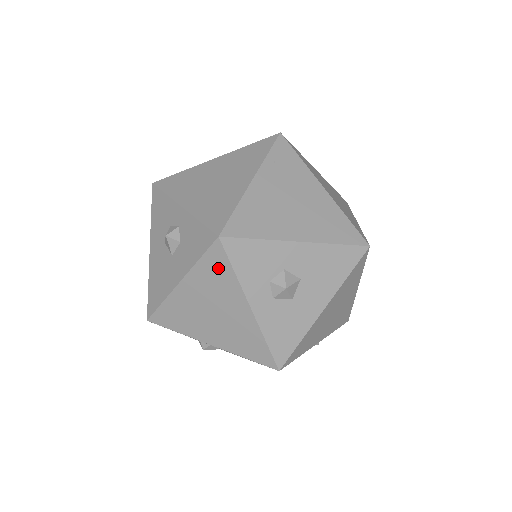
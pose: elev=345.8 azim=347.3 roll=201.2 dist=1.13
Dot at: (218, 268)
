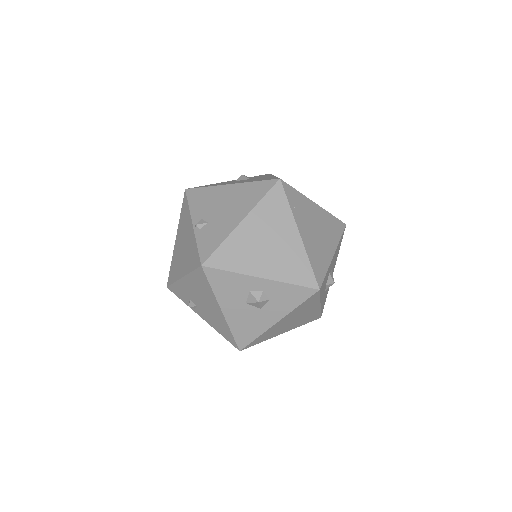
Dot at: (310, 302)
